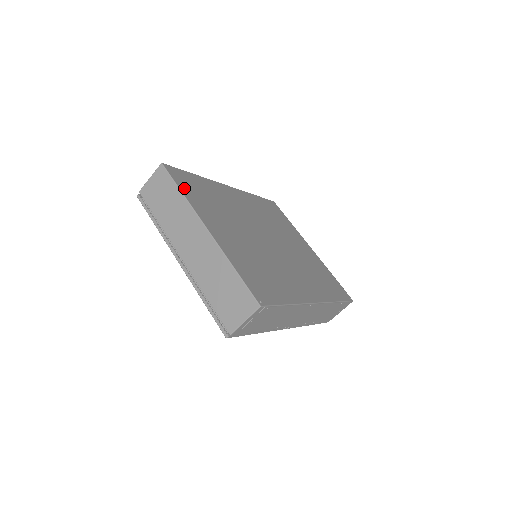
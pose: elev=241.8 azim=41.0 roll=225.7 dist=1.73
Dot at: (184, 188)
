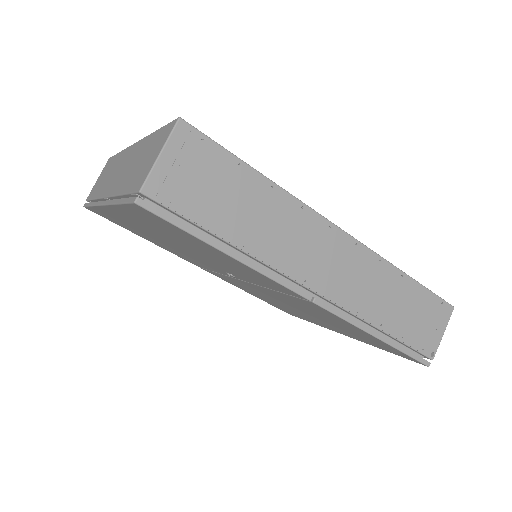
Dot at: occluded
